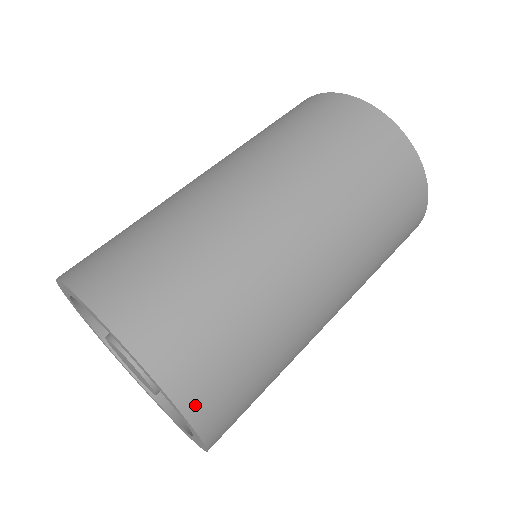
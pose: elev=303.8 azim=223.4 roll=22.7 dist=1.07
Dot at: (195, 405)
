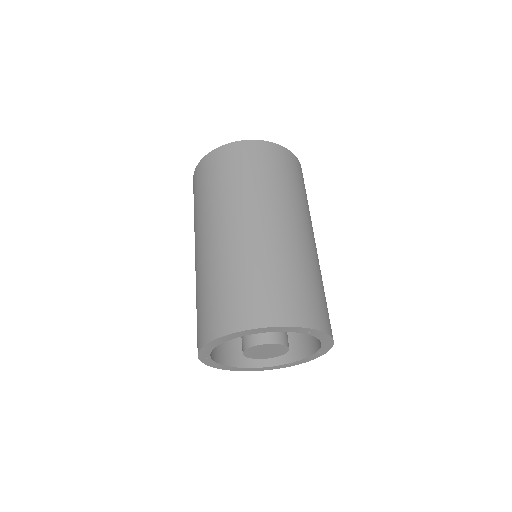
Dot at: occluded
